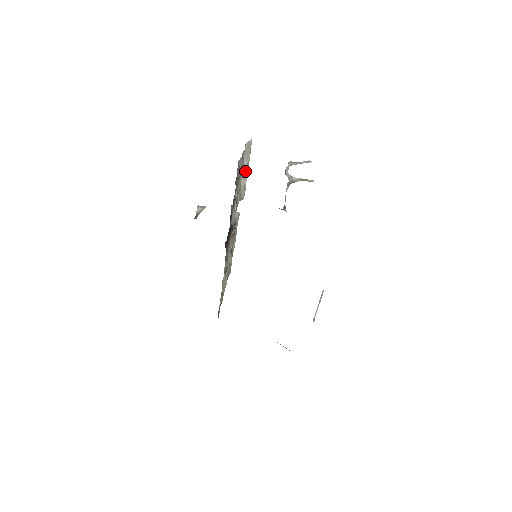
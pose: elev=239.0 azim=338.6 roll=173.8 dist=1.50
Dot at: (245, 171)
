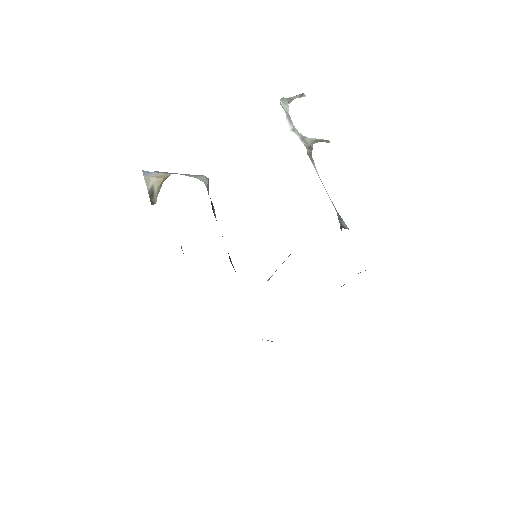
Dot at: occluded
